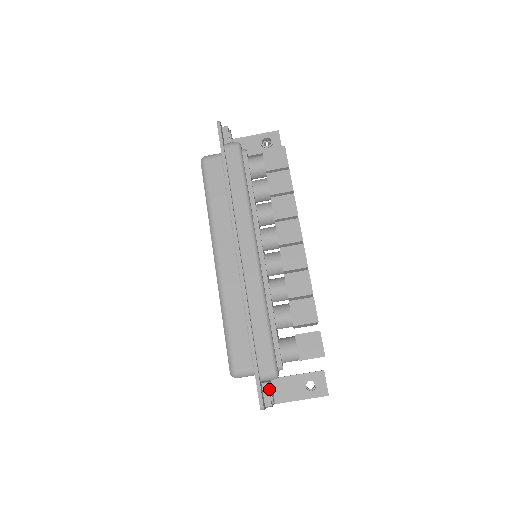
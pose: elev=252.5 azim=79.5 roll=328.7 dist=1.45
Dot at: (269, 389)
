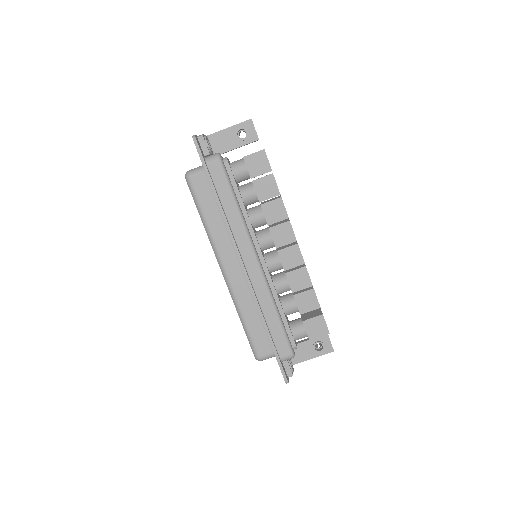
Dot at: (289, 364)
